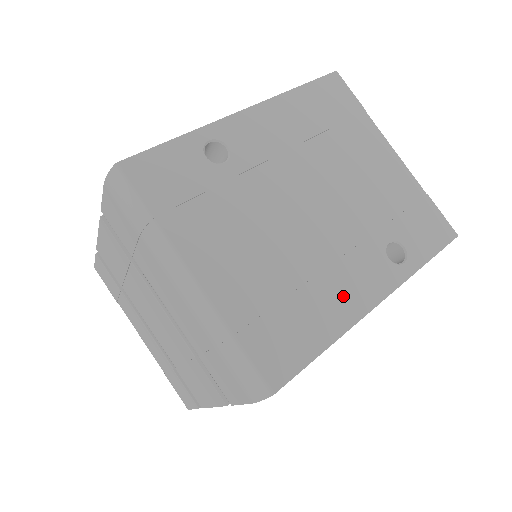
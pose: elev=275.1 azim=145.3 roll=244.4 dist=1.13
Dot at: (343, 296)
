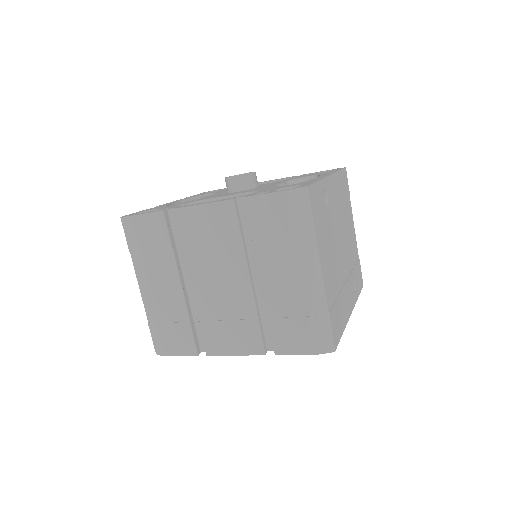
Dot at: (346, 304)
